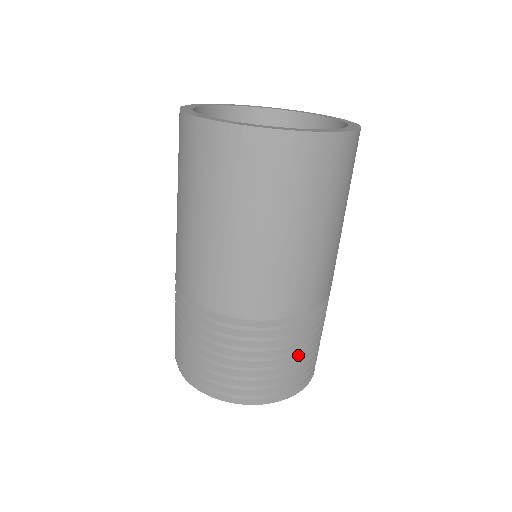
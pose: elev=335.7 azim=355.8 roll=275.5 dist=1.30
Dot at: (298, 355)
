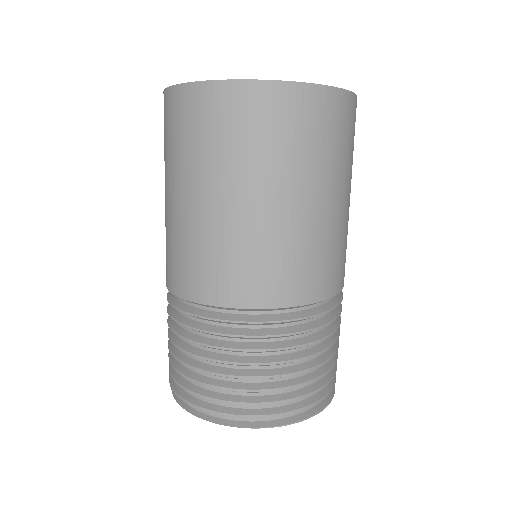
Dot at: (293, 368)
